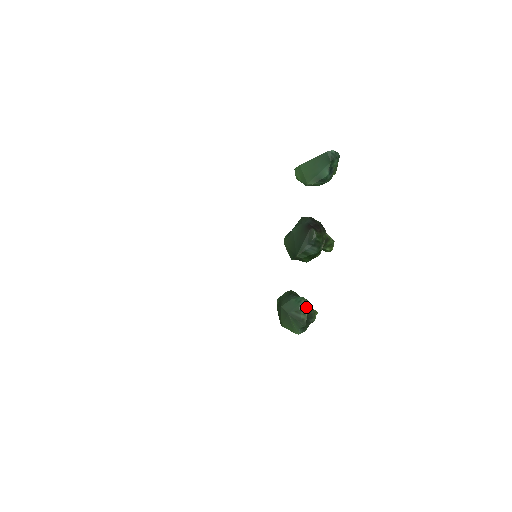
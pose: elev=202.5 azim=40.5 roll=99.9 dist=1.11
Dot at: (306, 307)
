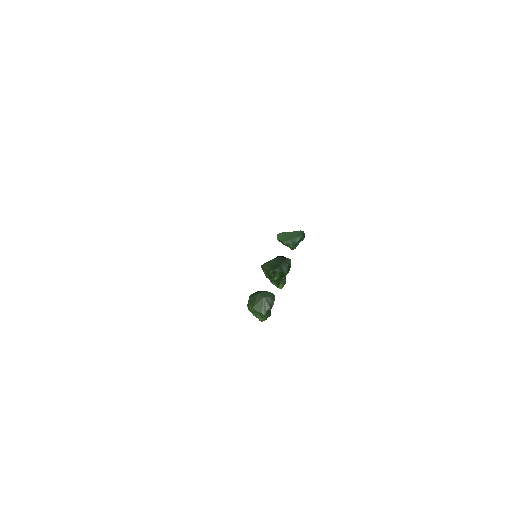
Dot at: occluded
